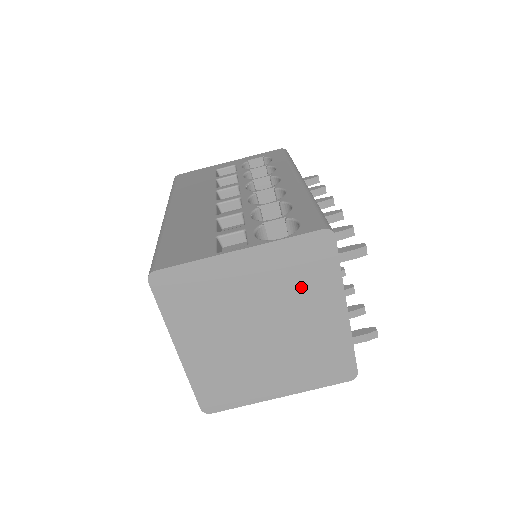
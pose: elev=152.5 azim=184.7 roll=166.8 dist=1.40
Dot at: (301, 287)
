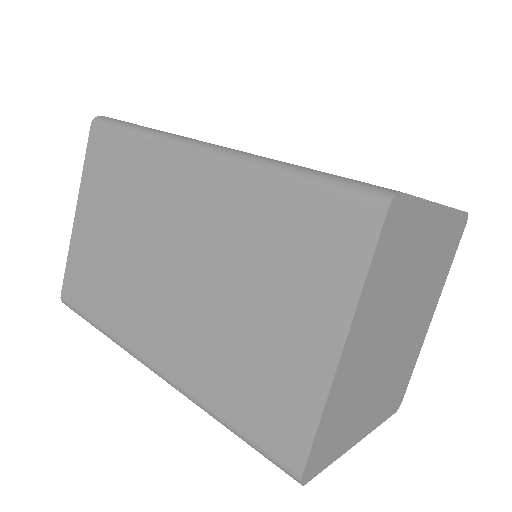
Dot at: (435, 276)
